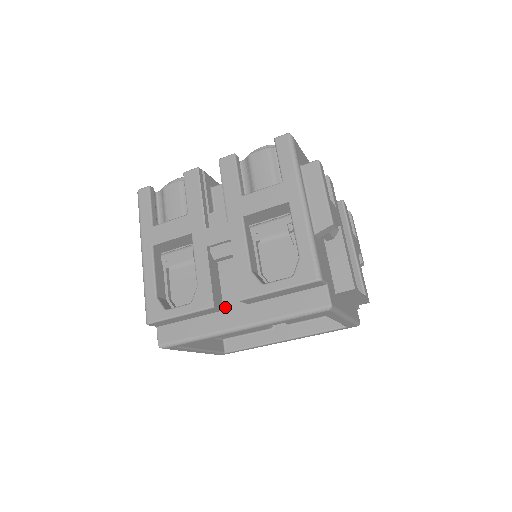
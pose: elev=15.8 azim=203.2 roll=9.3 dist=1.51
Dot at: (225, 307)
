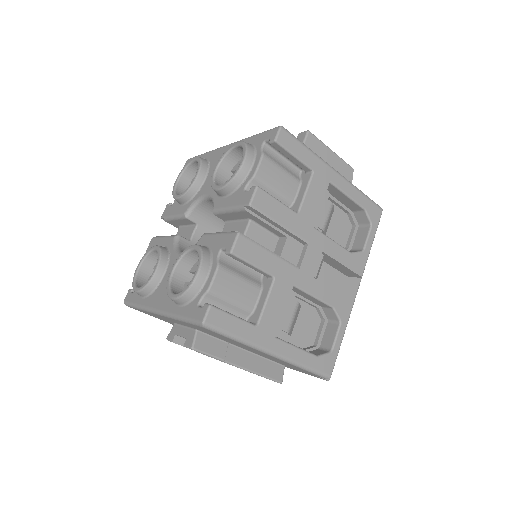
Dot at: occluded
